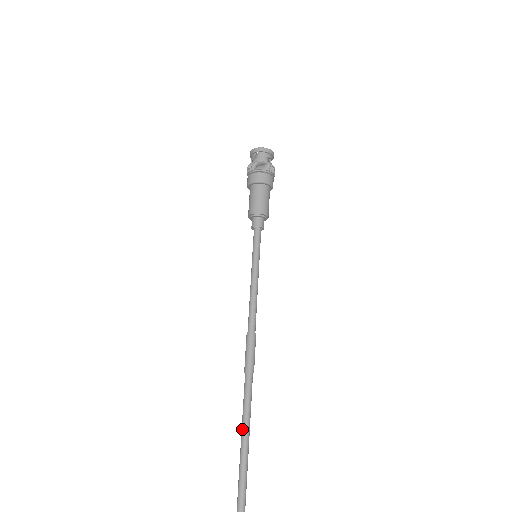
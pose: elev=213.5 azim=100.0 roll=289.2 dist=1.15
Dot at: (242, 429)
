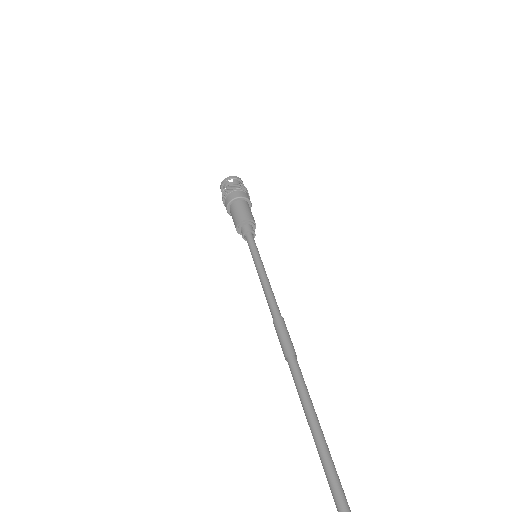
Dot at: (309, 418)
